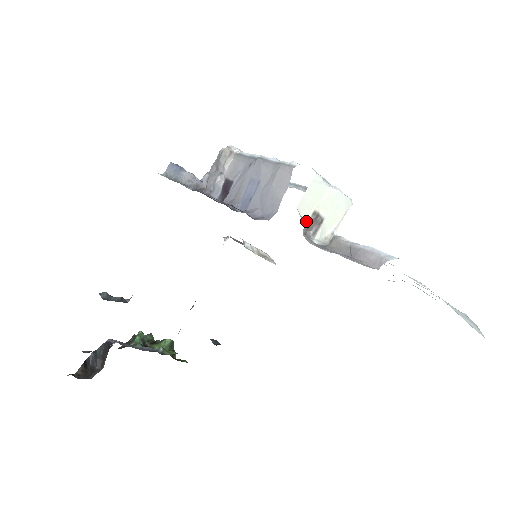
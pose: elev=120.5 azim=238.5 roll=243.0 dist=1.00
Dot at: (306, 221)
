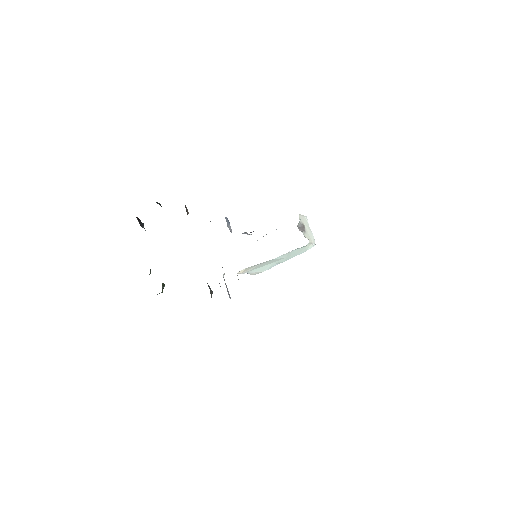
Dot at: (300, 222)
